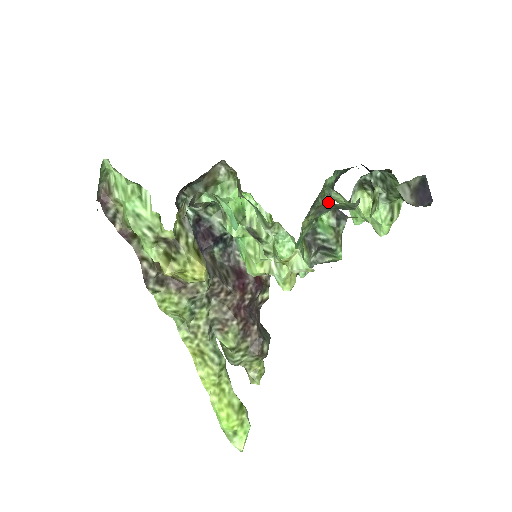
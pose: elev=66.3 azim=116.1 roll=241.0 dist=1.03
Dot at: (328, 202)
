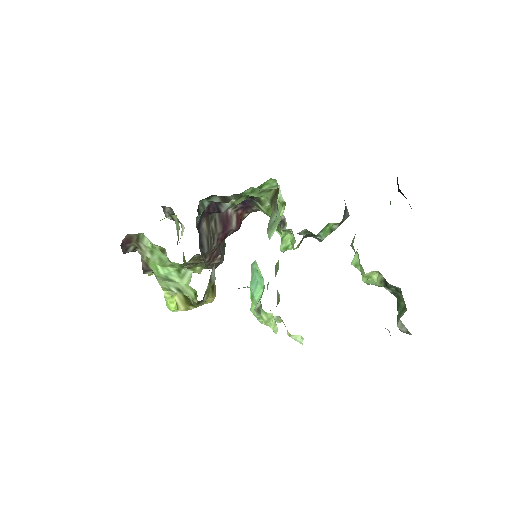
Dot at: occluded
